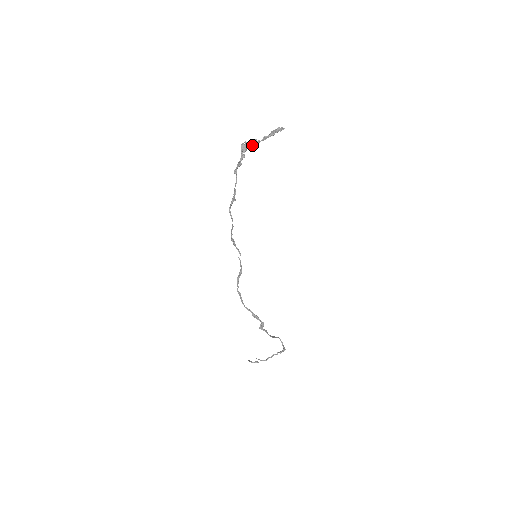
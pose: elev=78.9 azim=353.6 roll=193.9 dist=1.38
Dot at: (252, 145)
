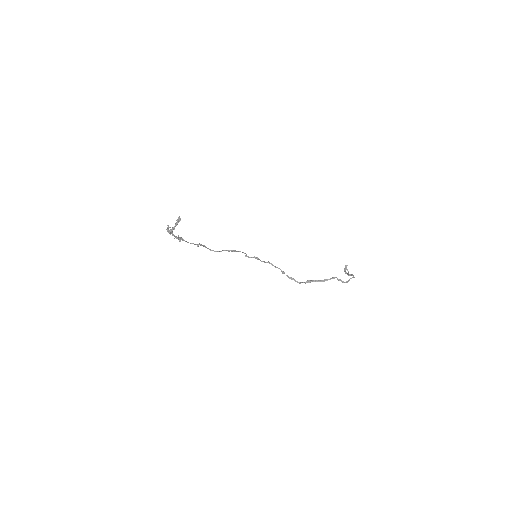
Dot at: (171, 231)
